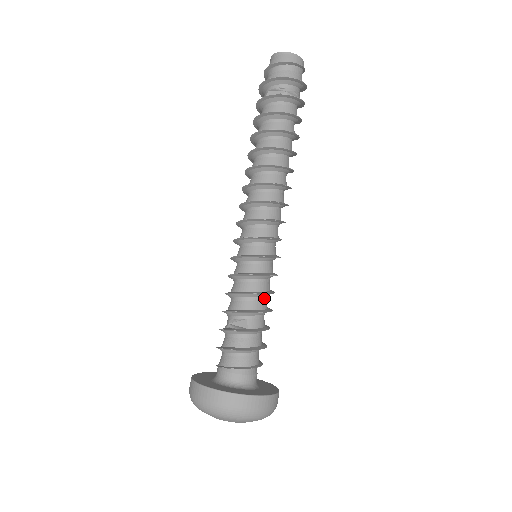
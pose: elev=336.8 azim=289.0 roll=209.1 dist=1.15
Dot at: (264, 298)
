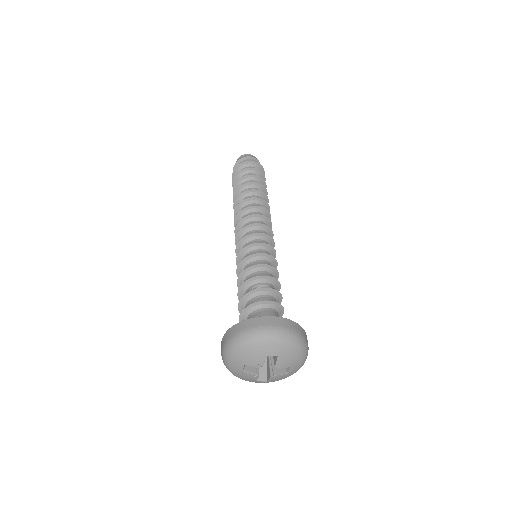
Dot at: occluded
